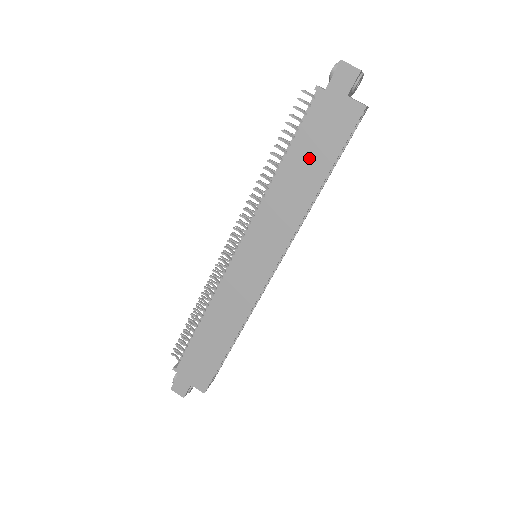
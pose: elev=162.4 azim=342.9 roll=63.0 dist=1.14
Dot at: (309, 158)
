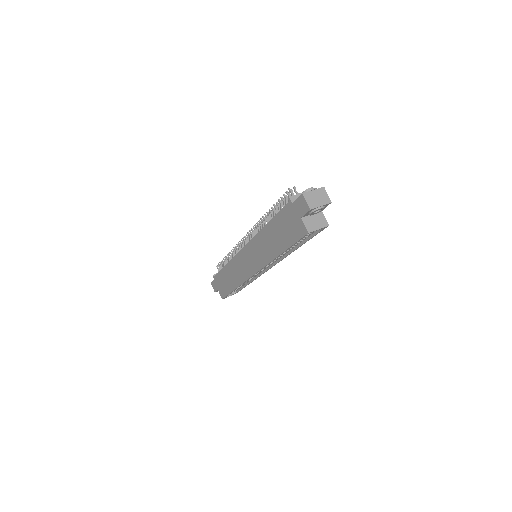
Dot at: (278, 233)
